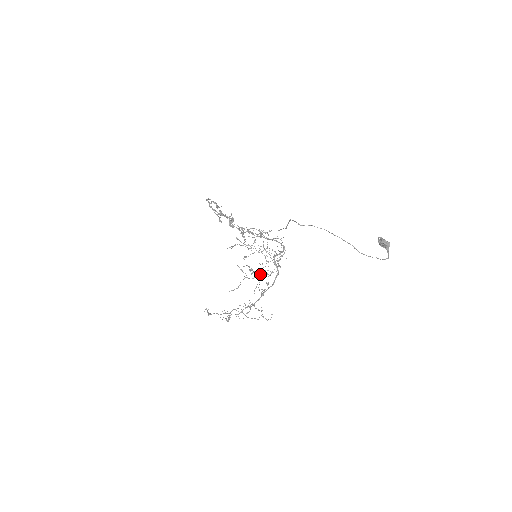
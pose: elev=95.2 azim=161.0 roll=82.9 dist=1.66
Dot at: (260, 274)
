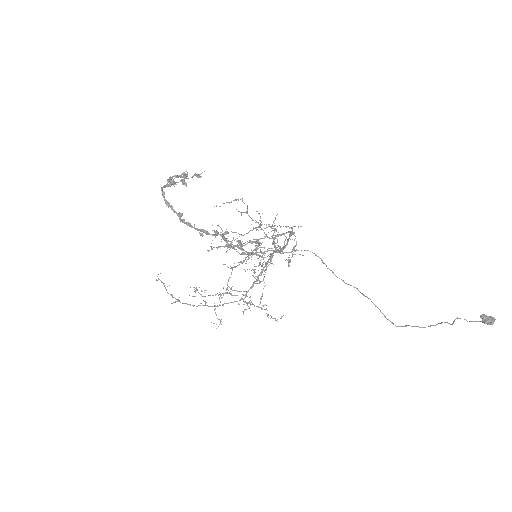
Dot at: (264, 276)
